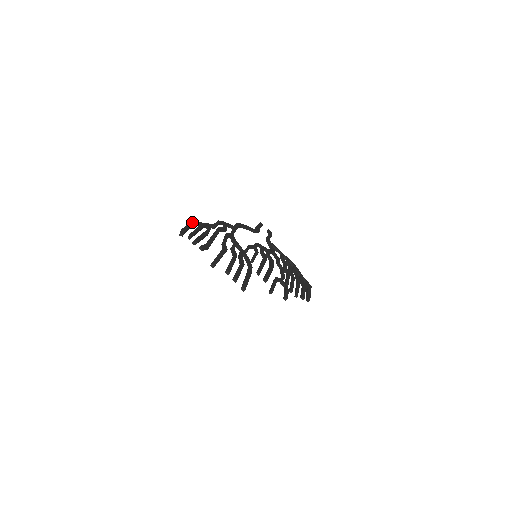
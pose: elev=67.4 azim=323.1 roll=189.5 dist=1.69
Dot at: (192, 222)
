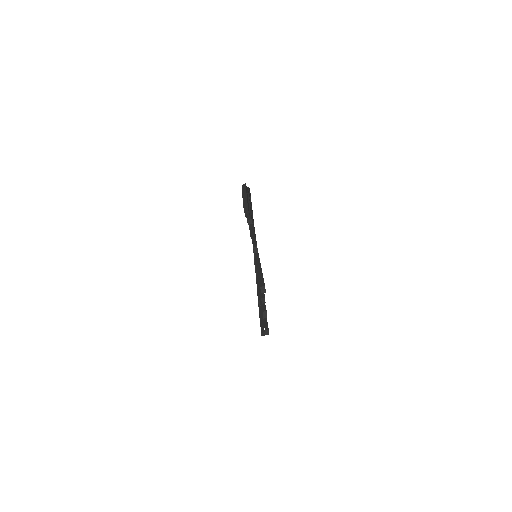
Dot at: occluded
